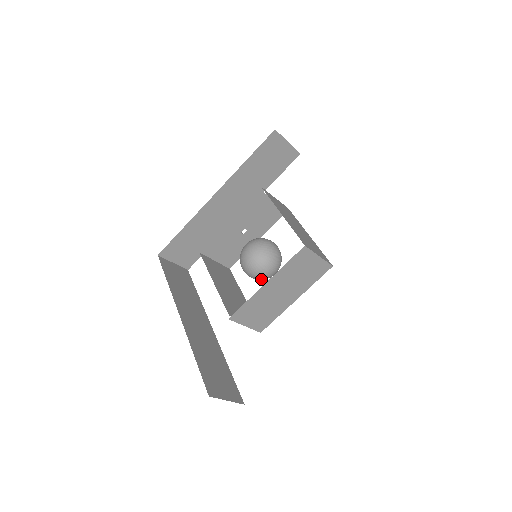
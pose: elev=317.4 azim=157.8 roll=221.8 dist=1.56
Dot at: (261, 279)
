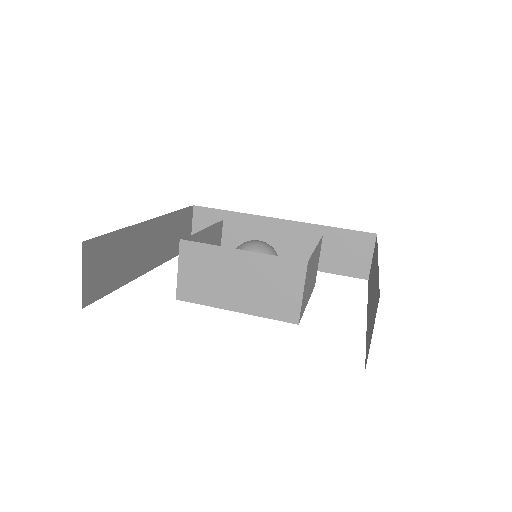
Dot at: occluded
